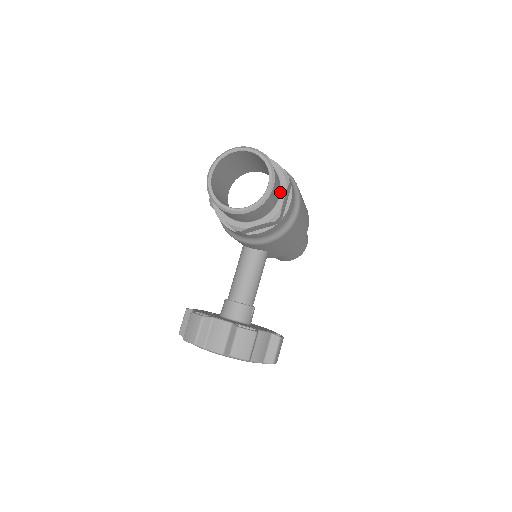
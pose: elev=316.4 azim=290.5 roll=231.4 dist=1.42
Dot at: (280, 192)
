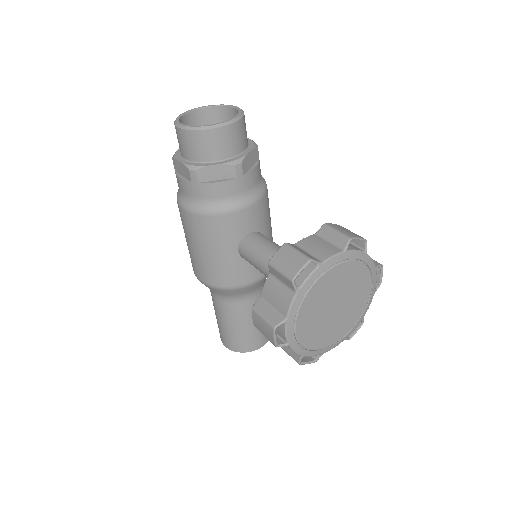
Dot at: occluded
